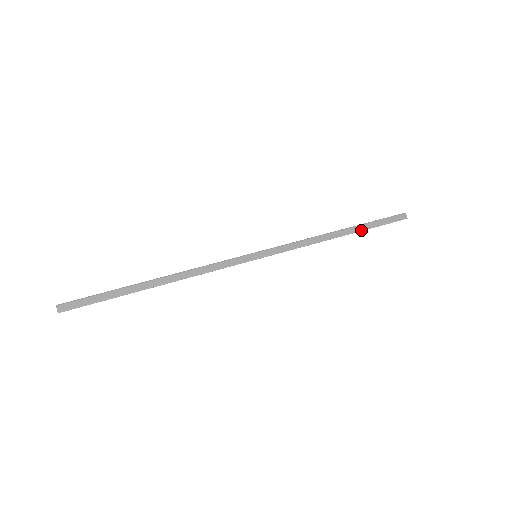
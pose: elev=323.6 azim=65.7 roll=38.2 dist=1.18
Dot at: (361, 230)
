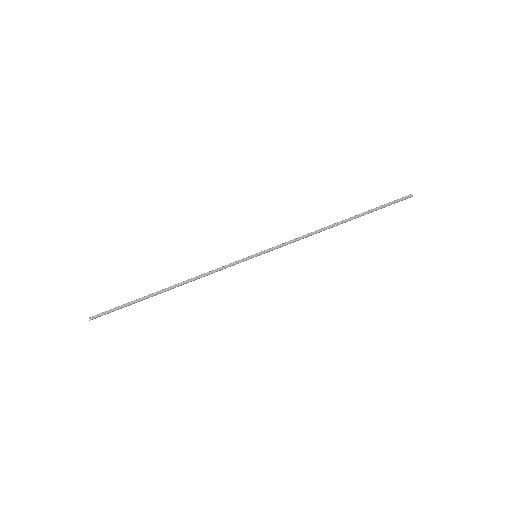
Dot at: occluded
